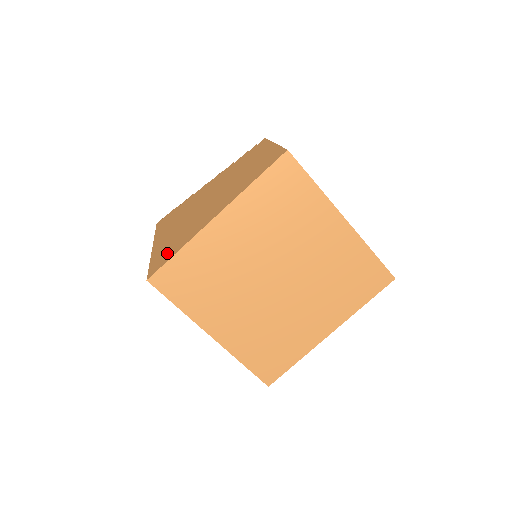
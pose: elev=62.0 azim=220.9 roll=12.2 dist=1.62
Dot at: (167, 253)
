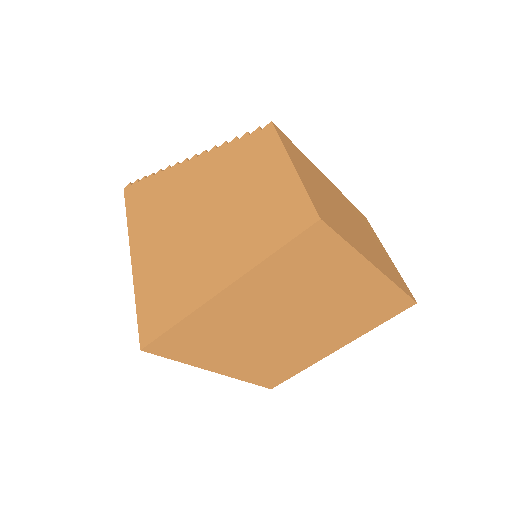
Dot at: (159, 309)
